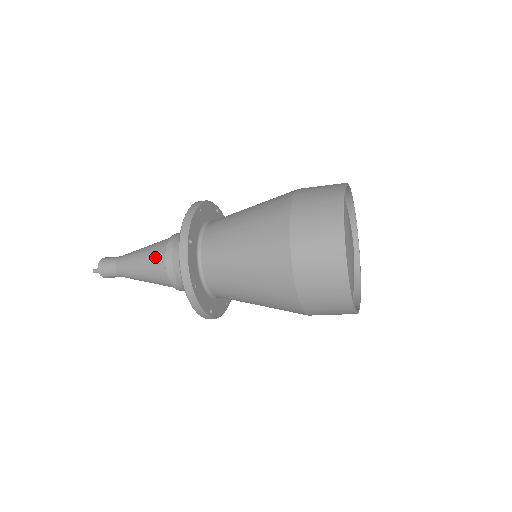
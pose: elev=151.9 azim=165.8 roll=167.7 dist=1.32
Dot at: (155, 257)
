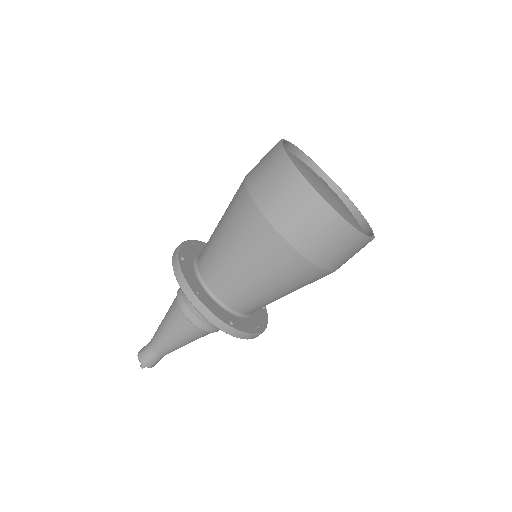
Dot at: (193, 335)
